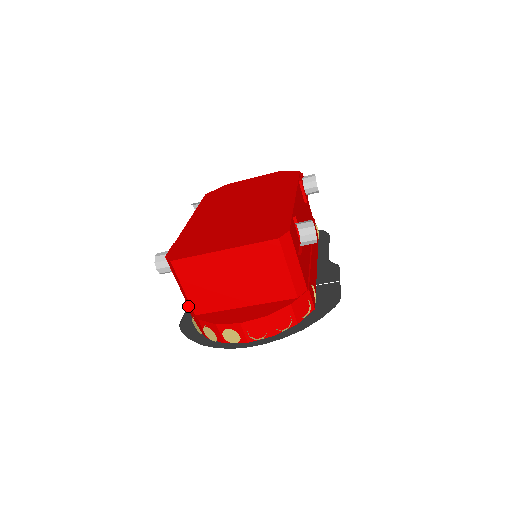
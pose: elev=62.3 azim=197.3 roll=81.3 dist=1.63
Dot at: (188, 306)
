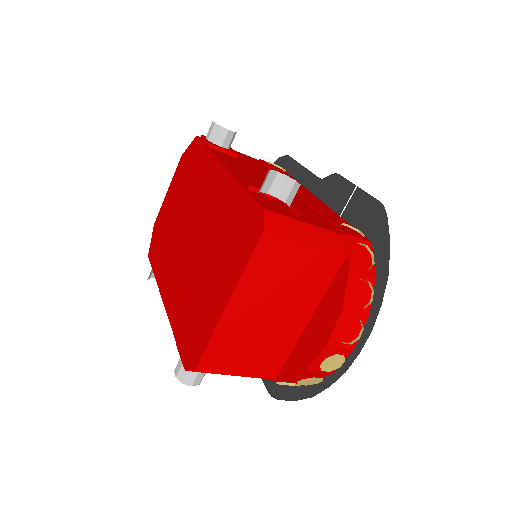
Dot at: occluded
